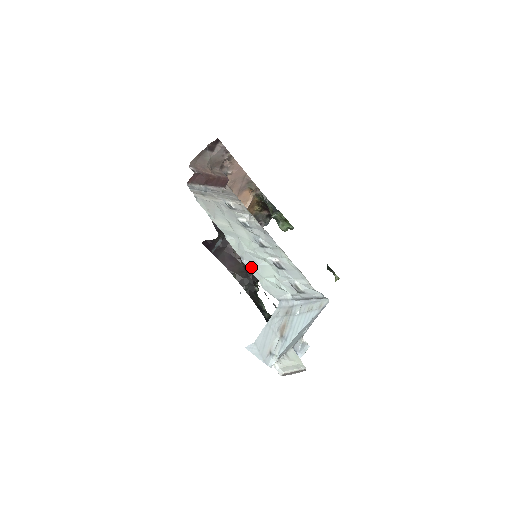
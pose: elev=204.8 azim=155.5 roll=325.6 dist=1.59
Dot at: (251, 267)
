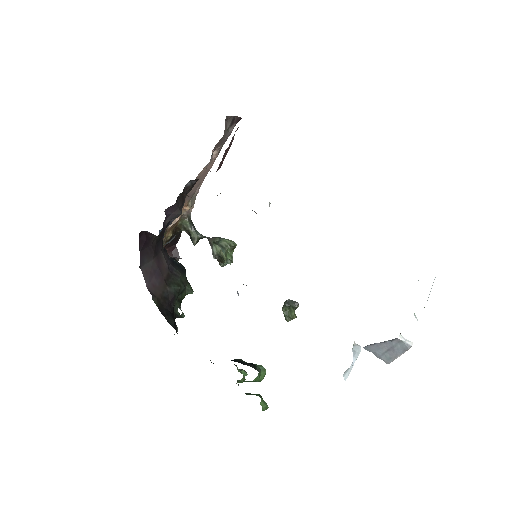
Dot at: occluded
